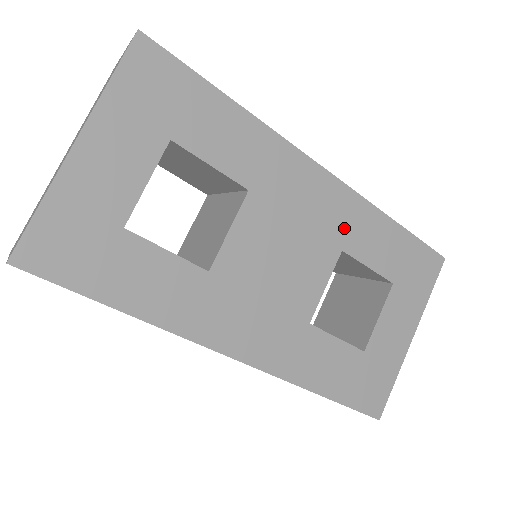
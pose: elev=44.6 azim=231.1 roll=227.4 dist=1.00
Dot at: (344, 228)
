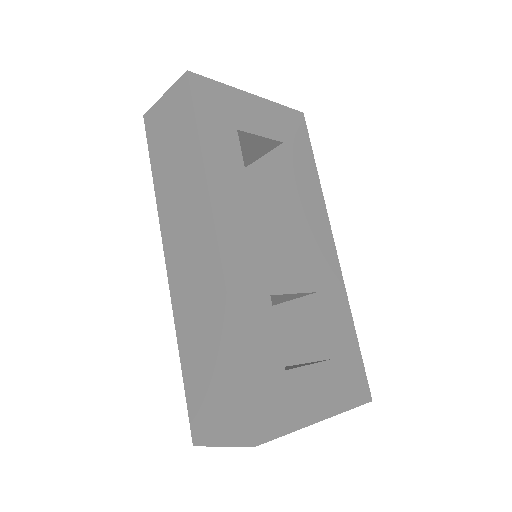
Dot at: (326, 284)
